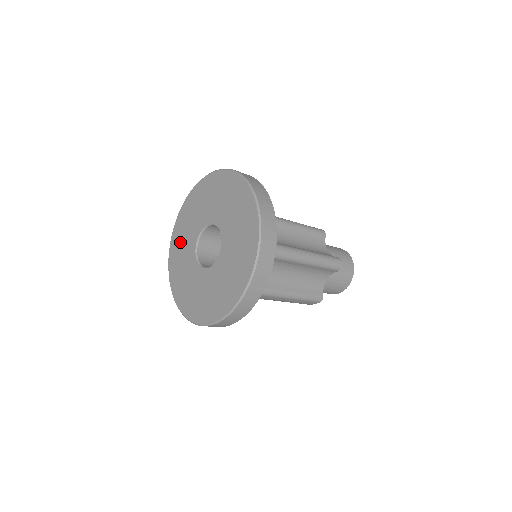
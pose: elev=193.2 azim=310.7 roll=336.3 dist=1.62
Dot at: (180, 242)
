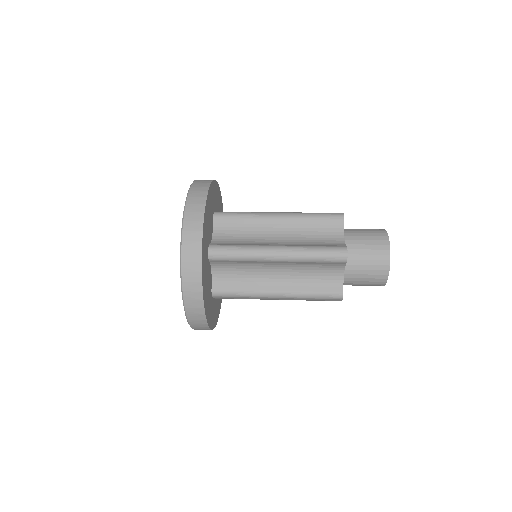
Dot at: occluded
